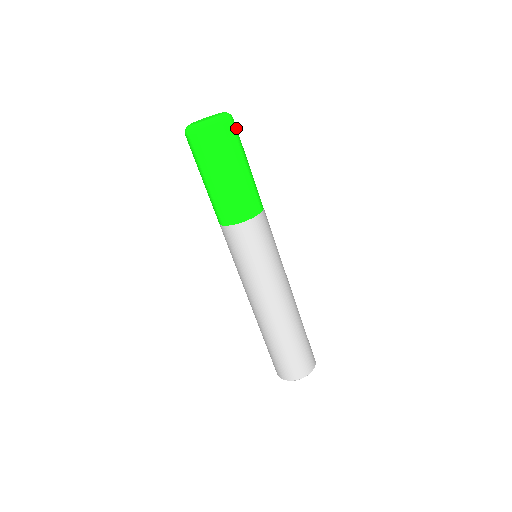
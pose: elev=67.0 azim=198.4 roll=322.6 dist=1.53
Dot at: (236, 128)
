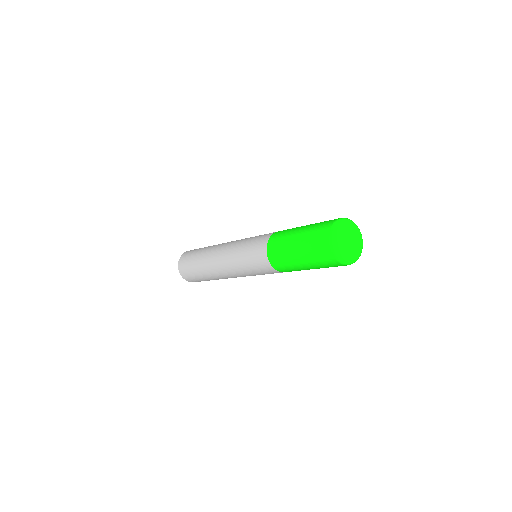
Dot at: occluded
